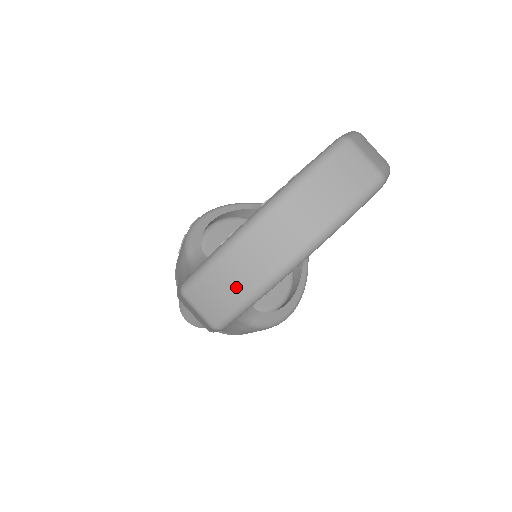
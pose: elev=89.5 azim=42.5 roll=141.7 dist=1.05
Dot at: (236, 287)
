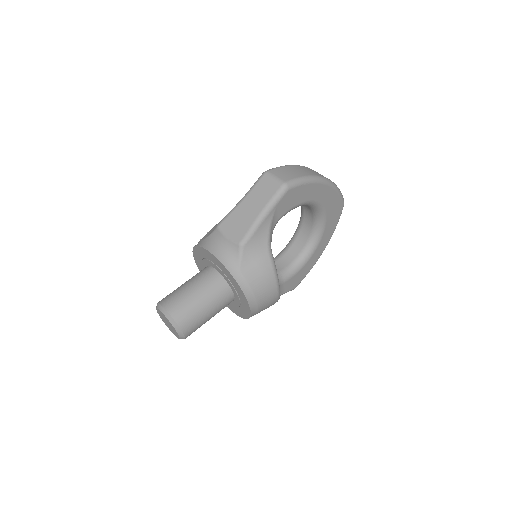
Dot at: (300, 172)
